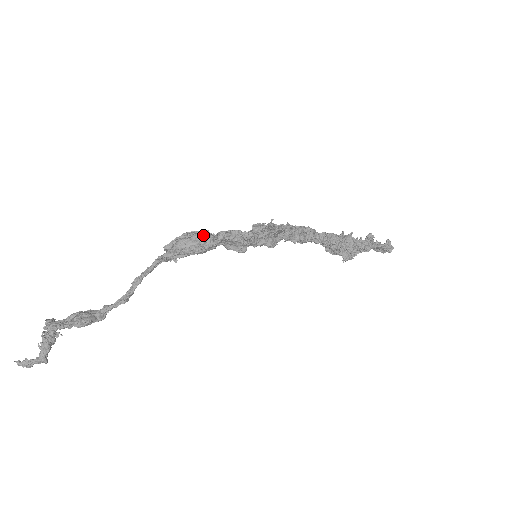
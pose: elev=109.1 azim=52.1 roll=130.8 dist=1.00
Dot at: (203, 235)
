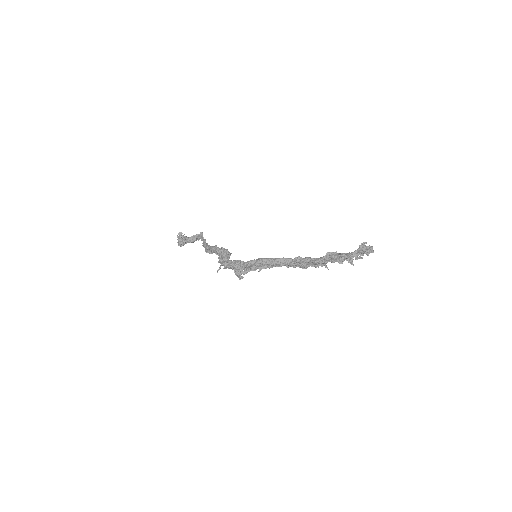
Dot at: (221, 252)
